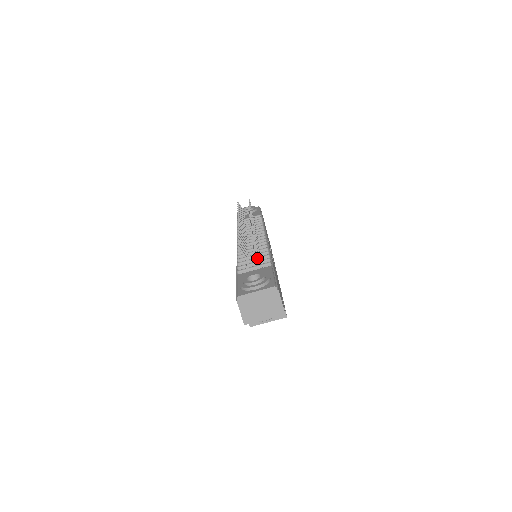
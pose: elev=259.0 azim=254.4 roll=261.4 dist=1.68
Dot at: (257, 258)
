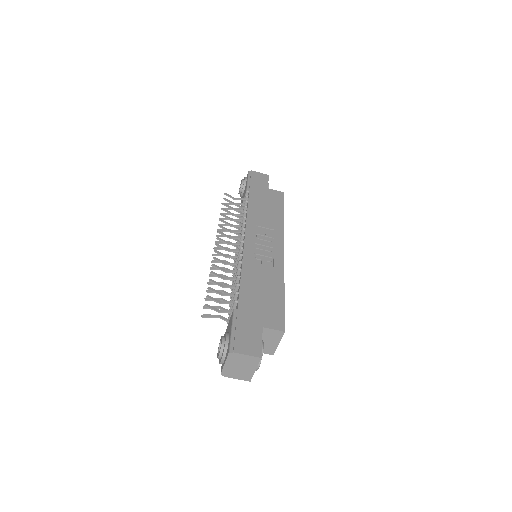
Dot at: occluded
